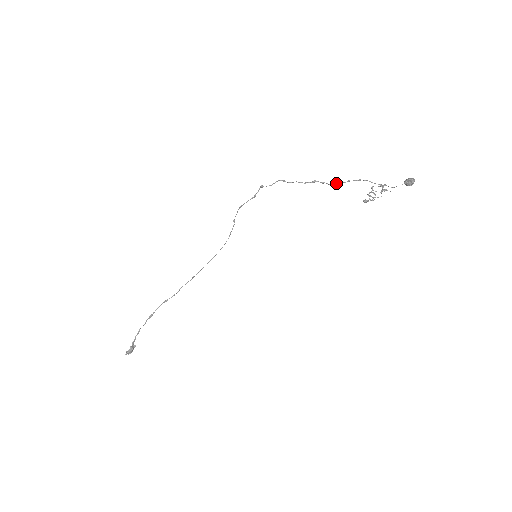
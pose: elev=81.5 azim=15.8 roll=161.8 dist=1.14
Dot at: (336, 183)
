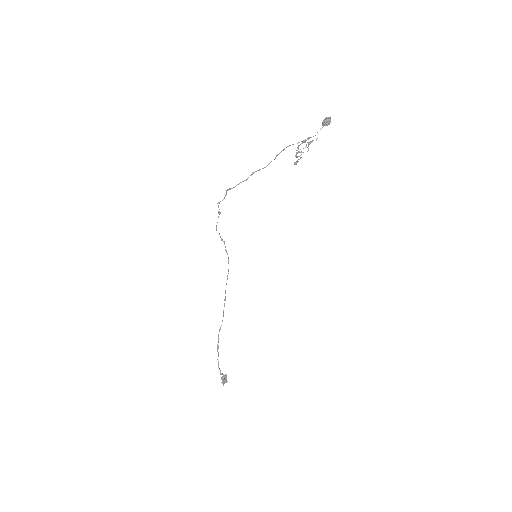
Dot at: occluded
